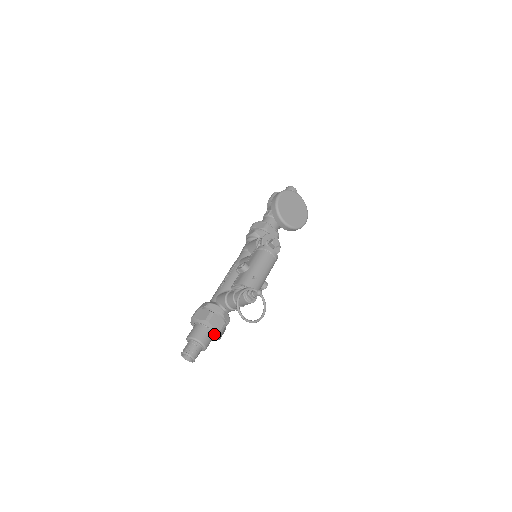
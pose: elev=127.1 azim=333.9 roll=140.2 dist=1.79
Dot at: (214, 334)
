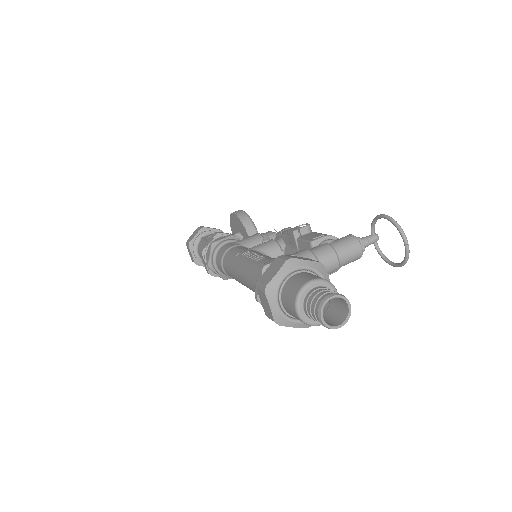
Dot at: occluded
